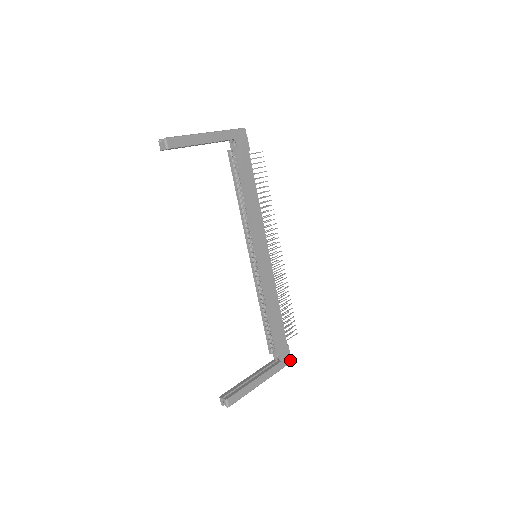
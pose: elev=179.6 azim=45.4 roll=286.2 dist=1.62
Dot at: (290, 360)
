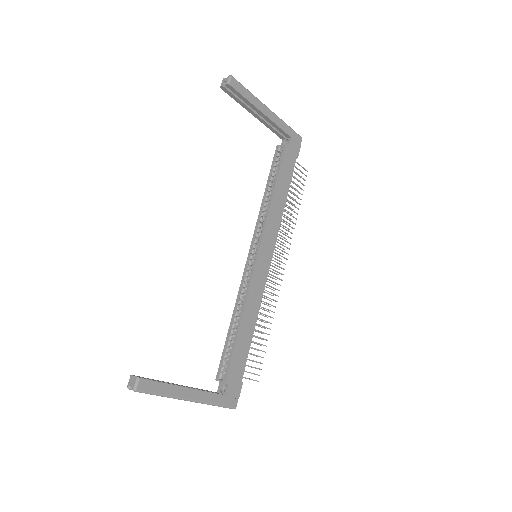
Dot at: (236, 404)
